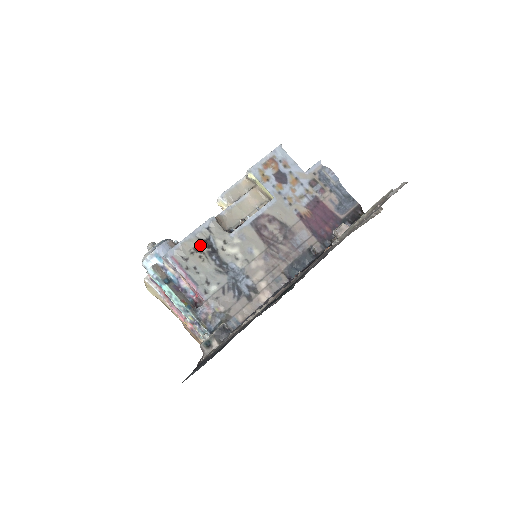
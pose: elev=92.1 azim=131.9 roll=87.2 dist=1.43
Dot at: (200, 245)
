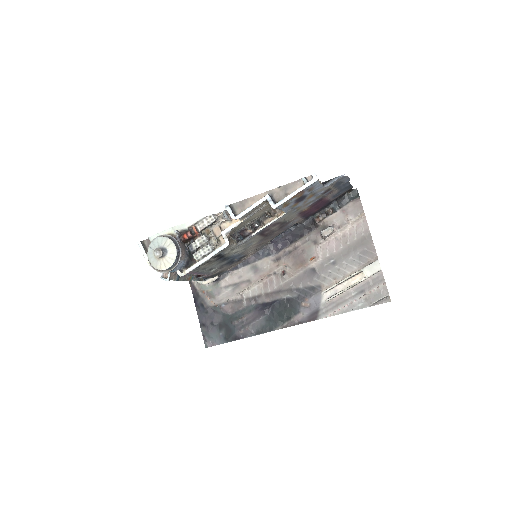
Dot at: (211, 259)
